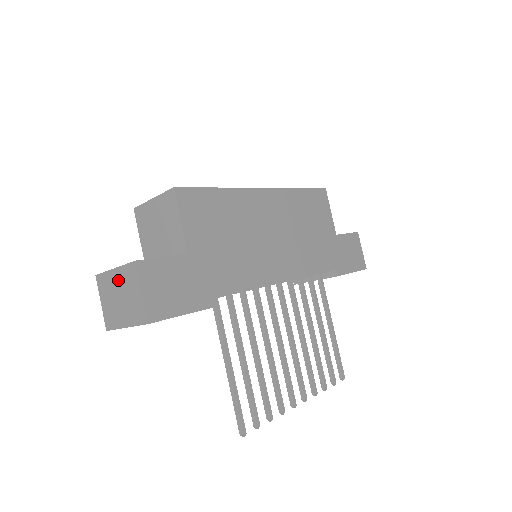
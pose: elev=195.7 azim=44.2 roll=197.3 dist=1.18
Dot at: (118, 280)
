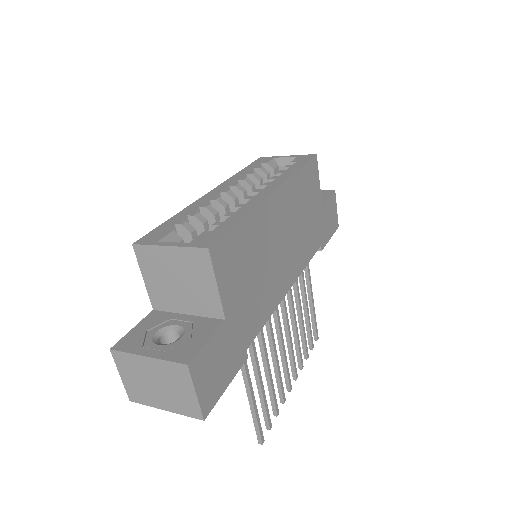
Dot at: (154, 369)
